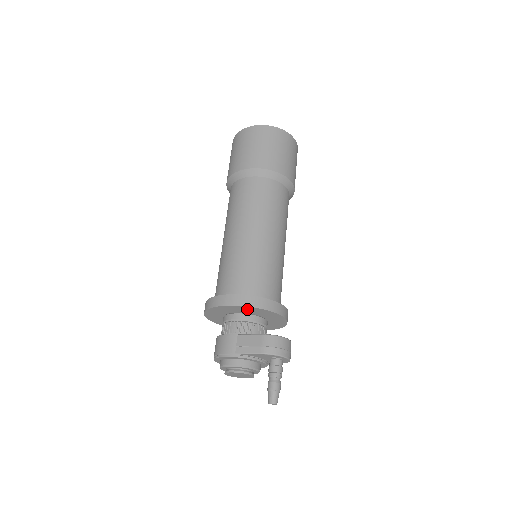
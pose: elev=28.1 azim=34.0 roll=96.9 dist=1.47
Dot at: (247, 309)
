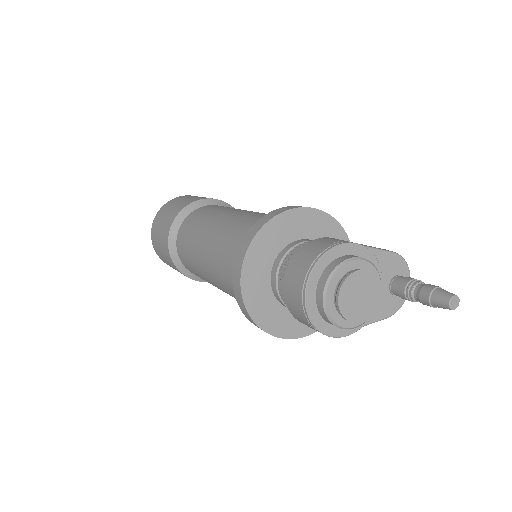
Dot at: (330, 232)
